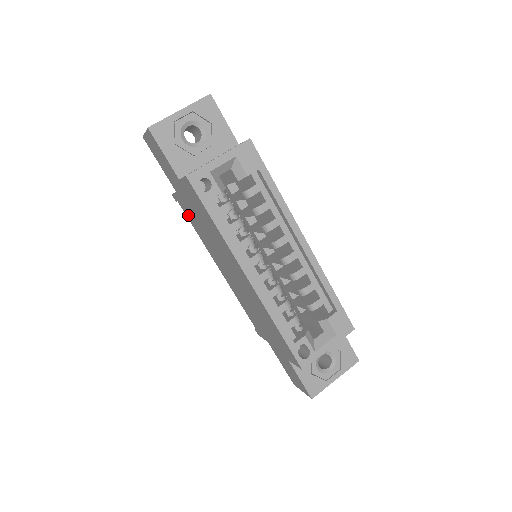
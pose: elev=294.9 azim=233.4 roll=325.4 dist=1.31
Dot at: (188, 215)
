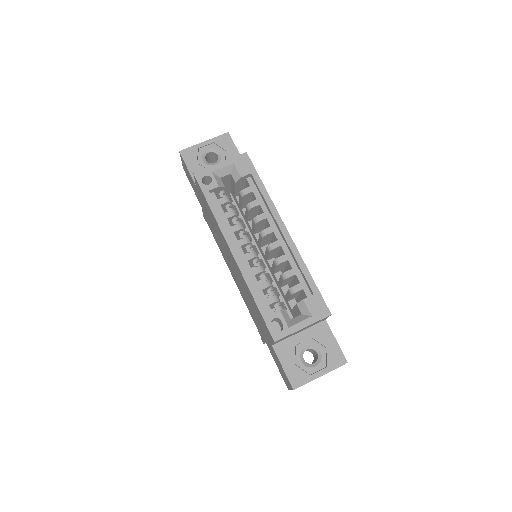
Dot at: (210, 228)
